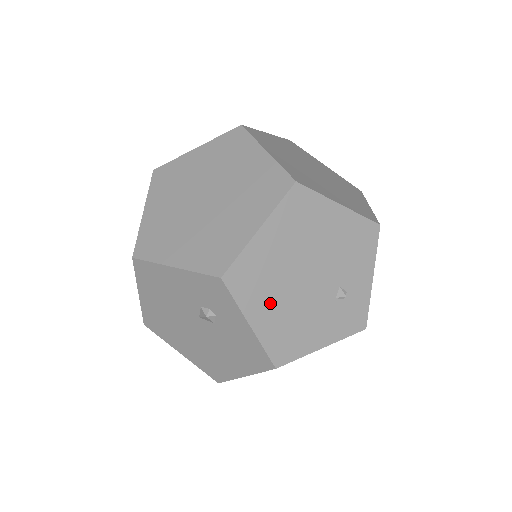
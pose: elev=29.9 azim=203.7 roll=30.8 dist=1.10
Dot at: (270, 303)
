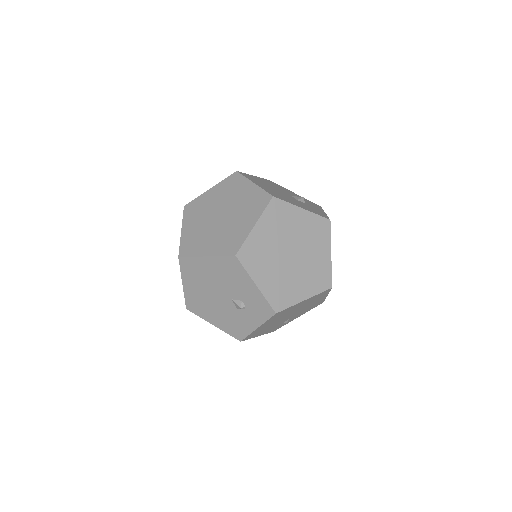
Dot at: (271, 322)
